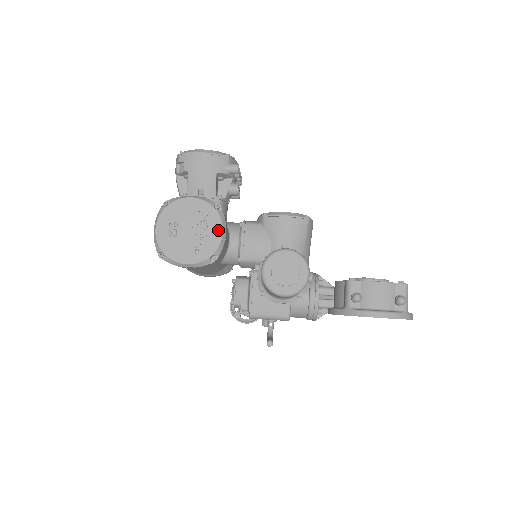
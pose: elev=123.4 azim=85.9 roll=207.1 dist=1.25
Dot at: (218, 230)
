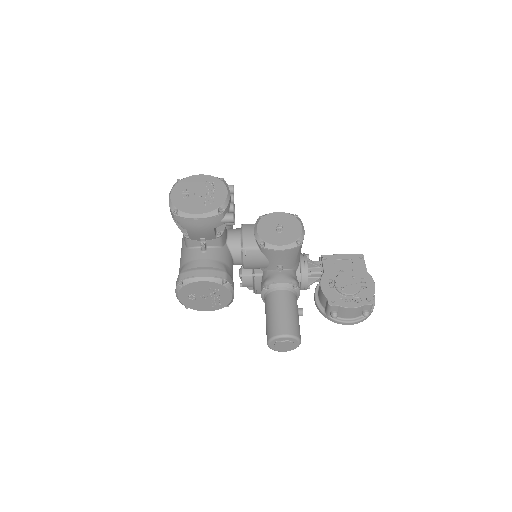
Dot at: (228, 295)
